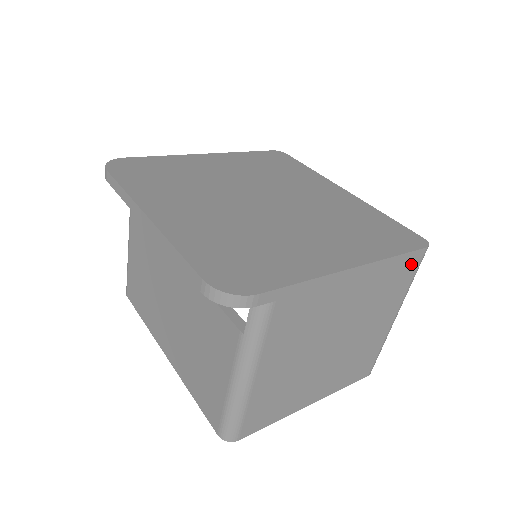
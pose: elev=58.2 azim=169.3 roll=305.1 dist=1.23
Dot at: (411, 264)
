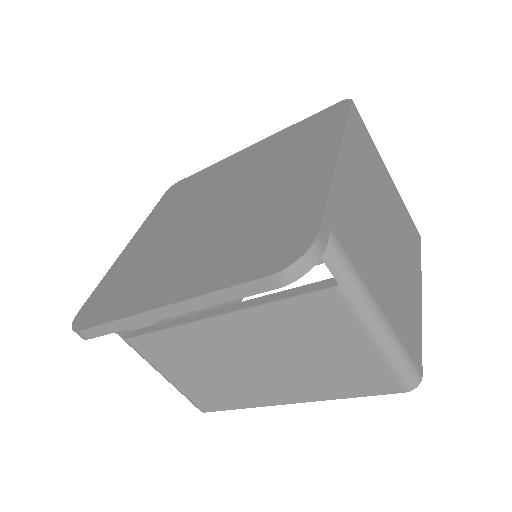
Dot at: (358, 122)
